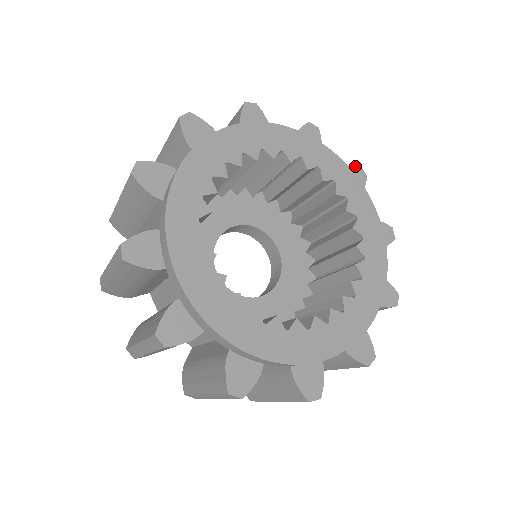
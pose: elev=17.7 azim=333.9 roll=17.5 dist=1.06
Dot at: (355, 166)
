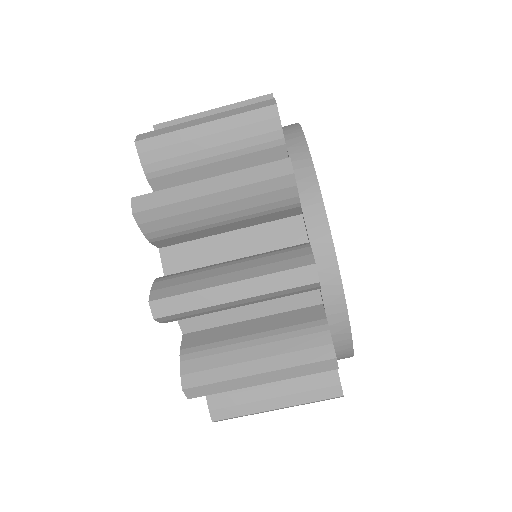
Dot at: occluded
